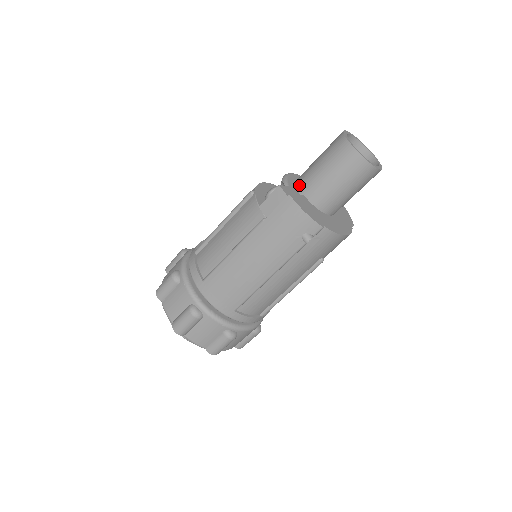
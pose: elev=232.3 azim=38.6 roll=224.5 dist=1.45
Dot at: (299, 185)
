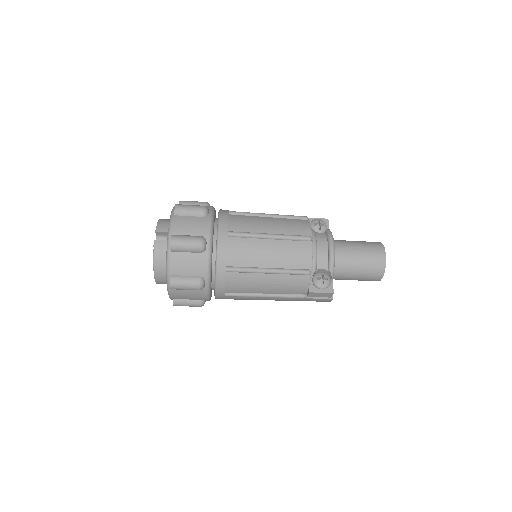
Dot at: (335, 272)
